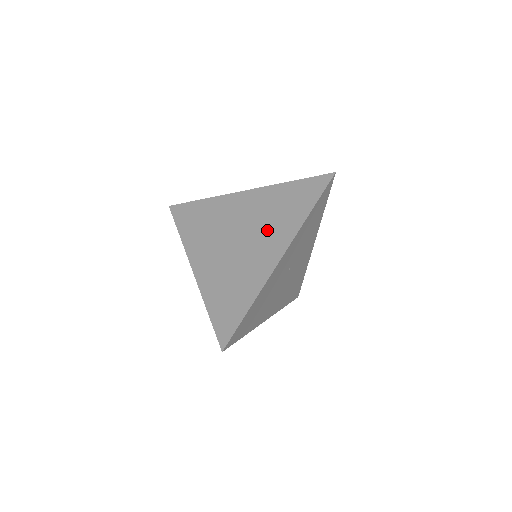
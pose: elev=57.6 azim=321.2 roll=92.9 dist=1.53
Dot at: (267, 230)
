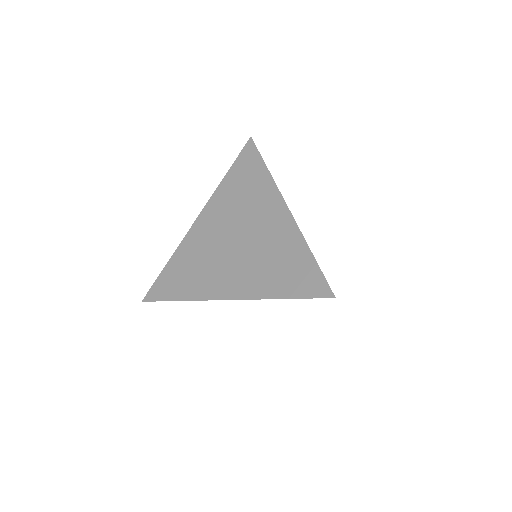
Dot at: (251, 210)
